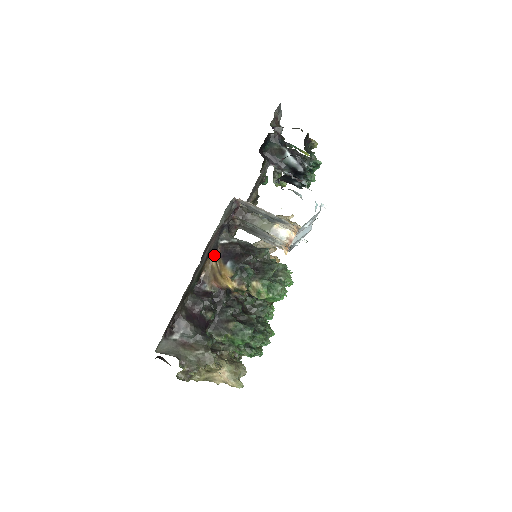
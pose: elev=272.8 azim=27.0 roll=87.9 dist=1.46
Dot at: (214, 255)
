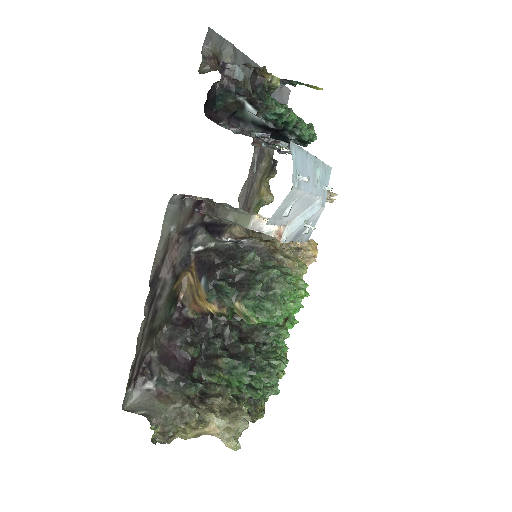
Dot at: (190, 269)
